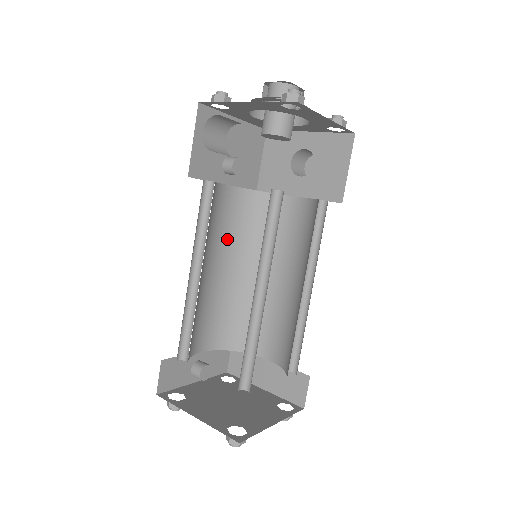
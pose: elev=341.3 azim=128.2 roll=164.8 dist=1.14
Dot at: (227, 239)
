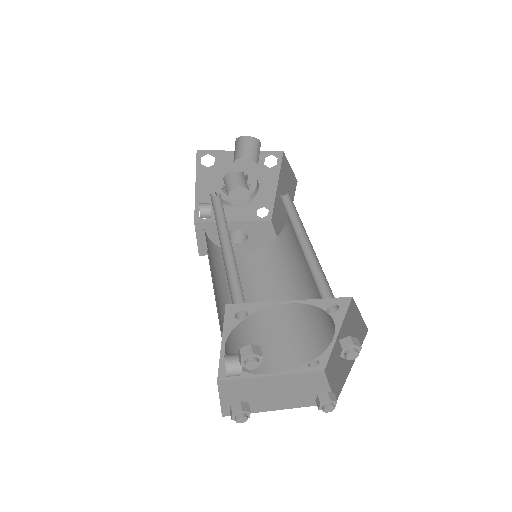
Dot at: occluded
